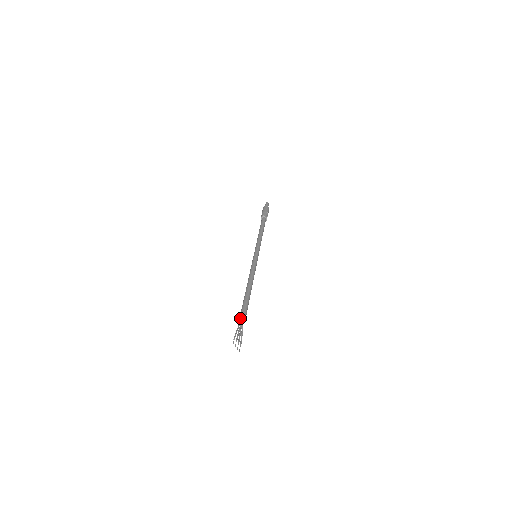
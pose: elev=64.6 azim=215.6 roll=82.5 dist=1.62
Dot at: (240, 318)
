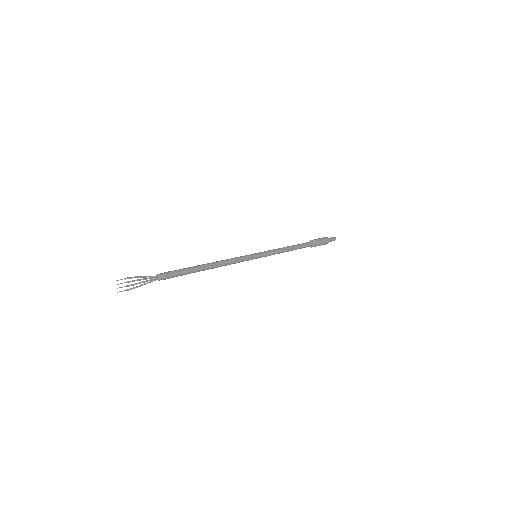
Dot at: occluded
